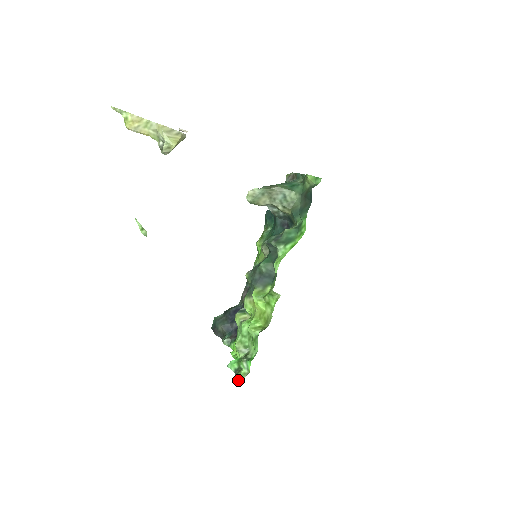
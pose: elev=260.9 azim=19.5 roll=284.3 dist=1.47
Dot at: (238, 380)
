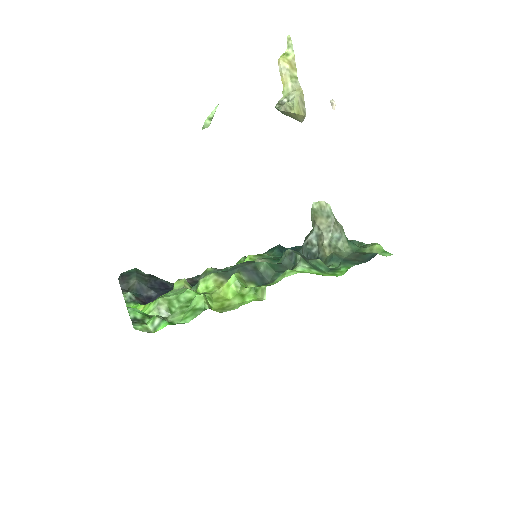
Dot at: (135, 327)
